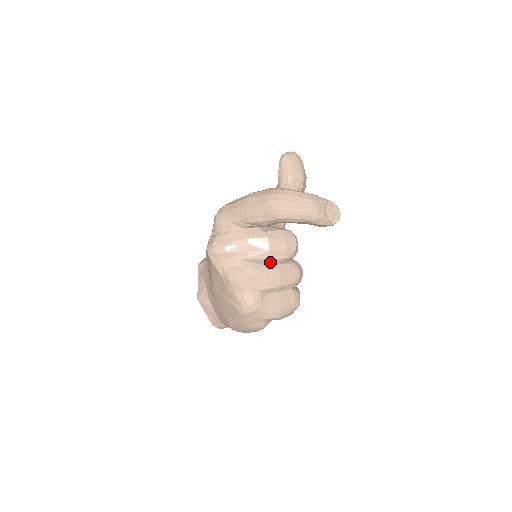
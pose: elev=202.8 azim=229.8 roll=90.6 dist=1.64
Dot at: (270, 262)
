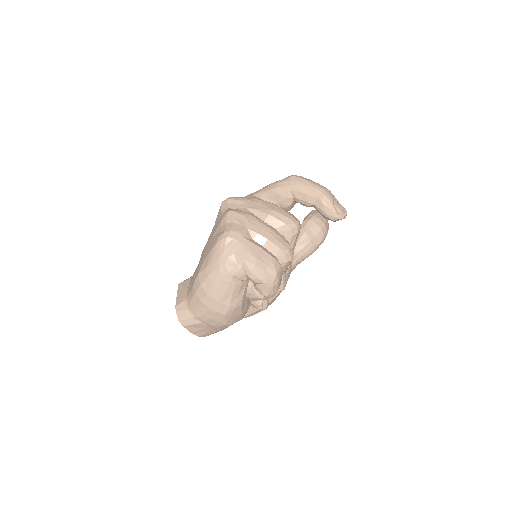
Dot at: (269, 220)
